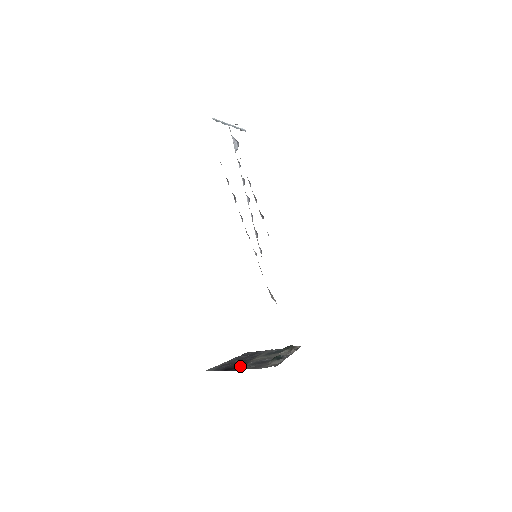
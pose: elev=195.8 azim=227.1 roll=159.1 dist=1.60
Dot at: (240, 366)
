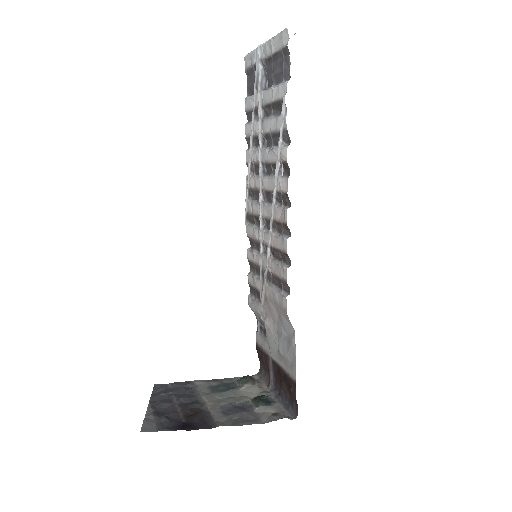
Dot at: (202, 418)
